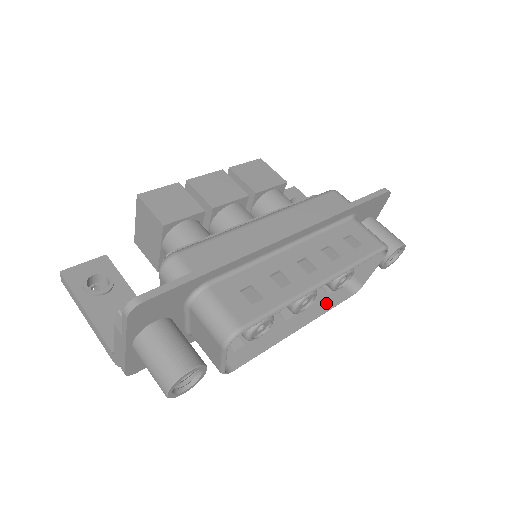
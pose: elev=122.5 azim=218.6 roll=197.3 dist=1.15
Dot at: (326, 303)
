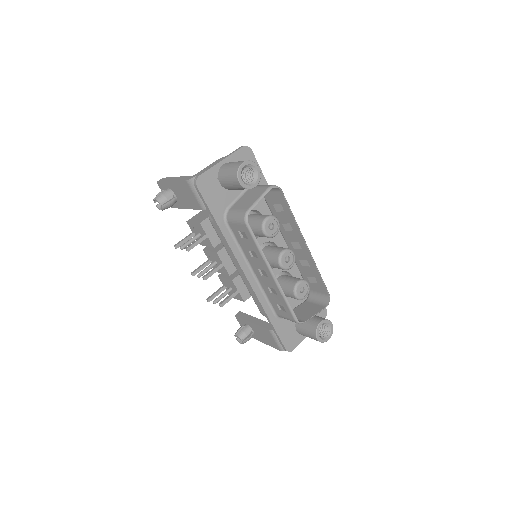
Dot at: (284, 300)
